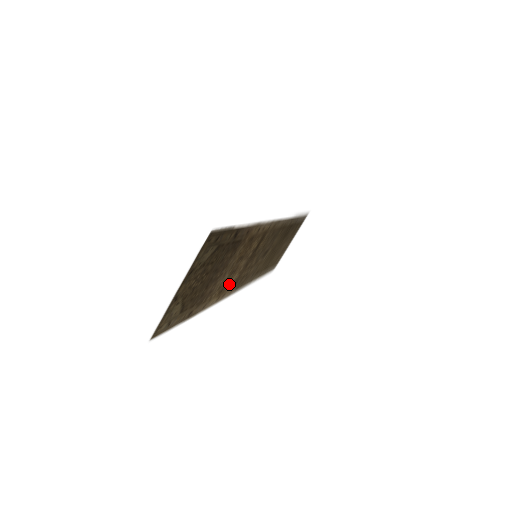
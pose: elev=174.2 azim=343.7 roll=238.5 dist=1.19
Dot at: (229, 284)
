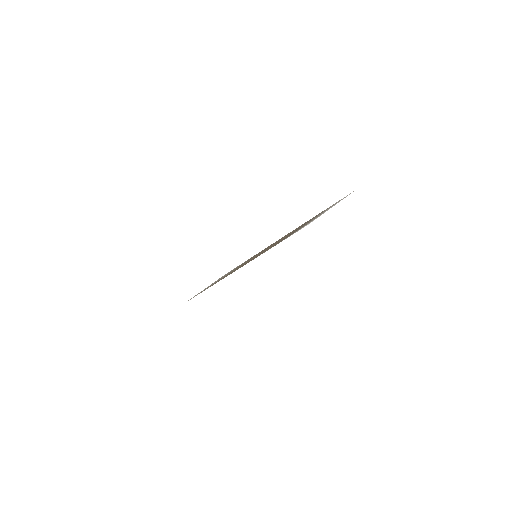
Dot at: occluded
